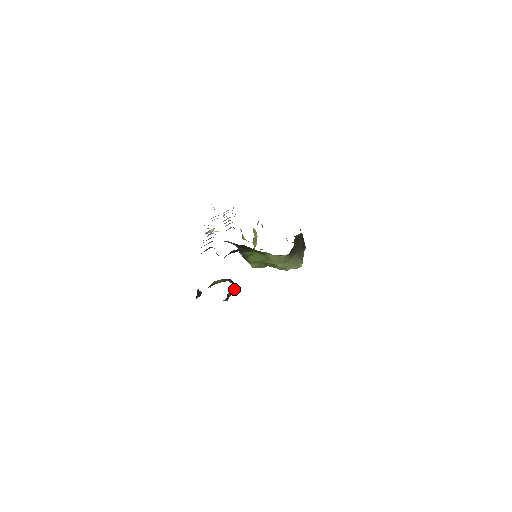
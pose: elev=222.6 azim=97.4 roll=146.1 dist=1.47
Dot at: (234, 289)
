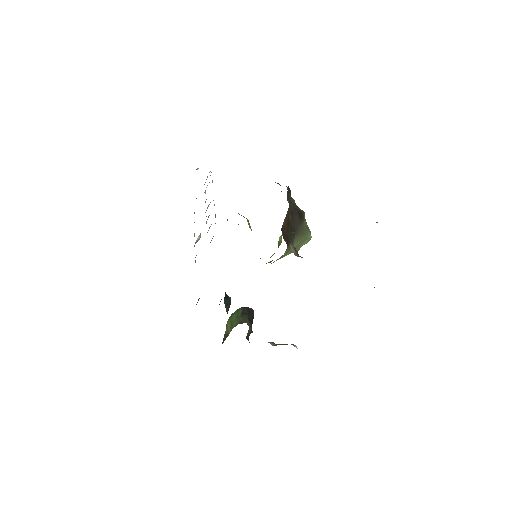
Dot at: (252, 314)
